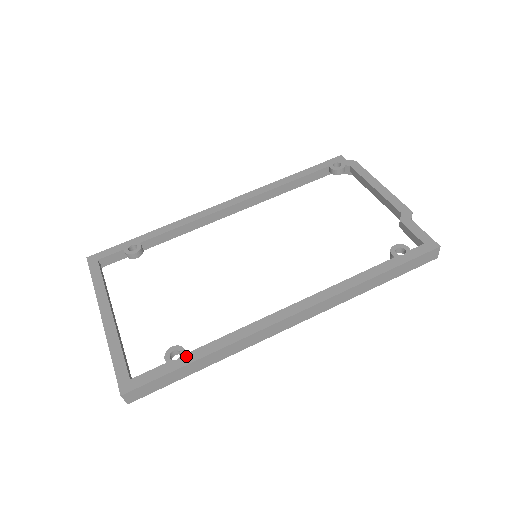
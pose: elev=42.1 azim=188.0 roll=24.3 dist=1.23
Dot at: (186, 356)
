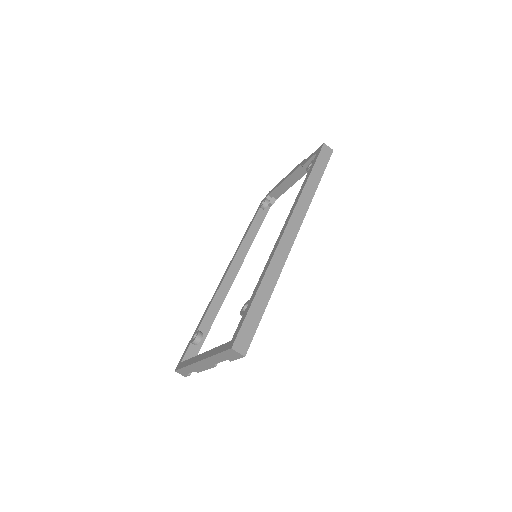
Dot at: (250, 300)
